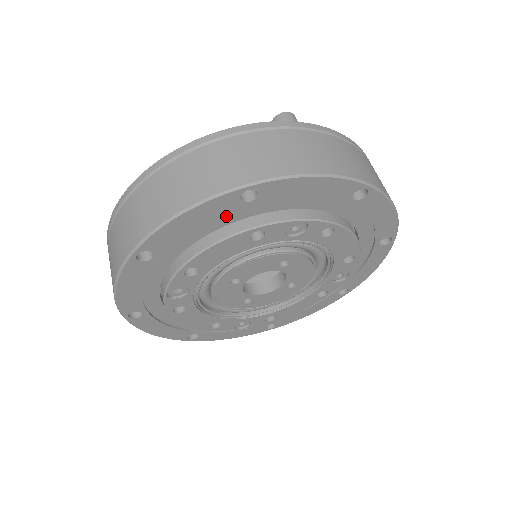
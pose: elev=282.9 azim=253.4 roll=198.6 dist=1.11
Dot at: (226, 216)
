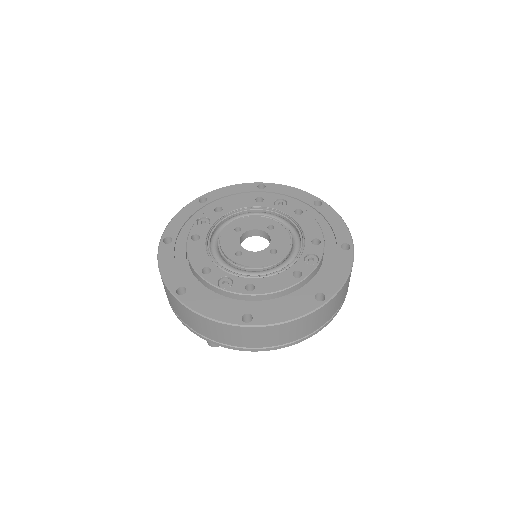
Dot at: (248, 195)
